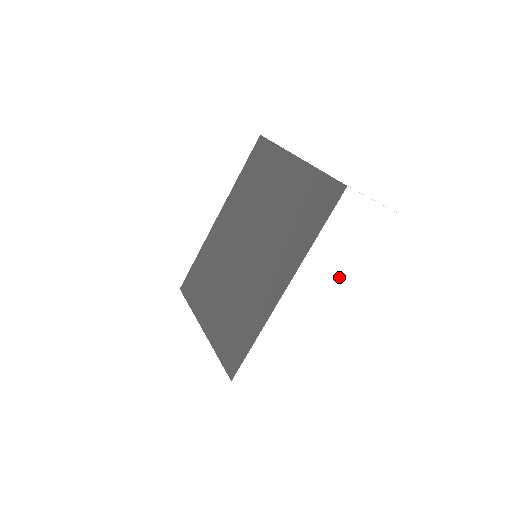
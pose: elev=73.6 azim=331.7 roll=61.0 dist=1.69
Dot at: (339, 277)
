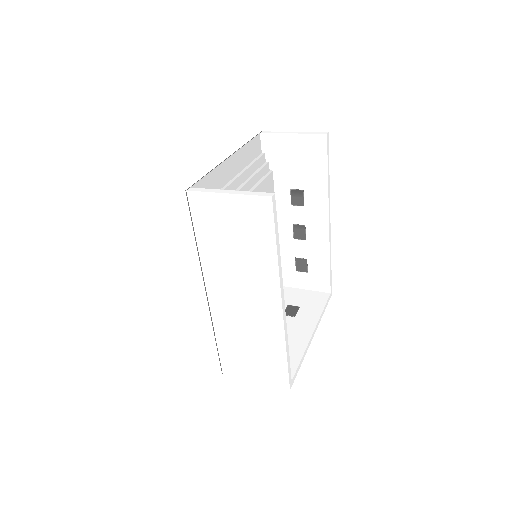
Dot at: (253, 276)
